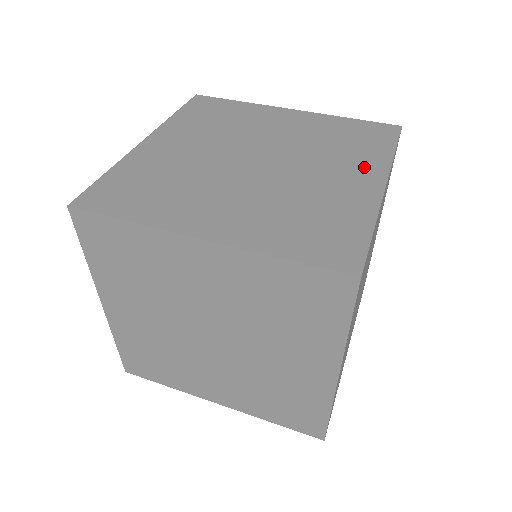
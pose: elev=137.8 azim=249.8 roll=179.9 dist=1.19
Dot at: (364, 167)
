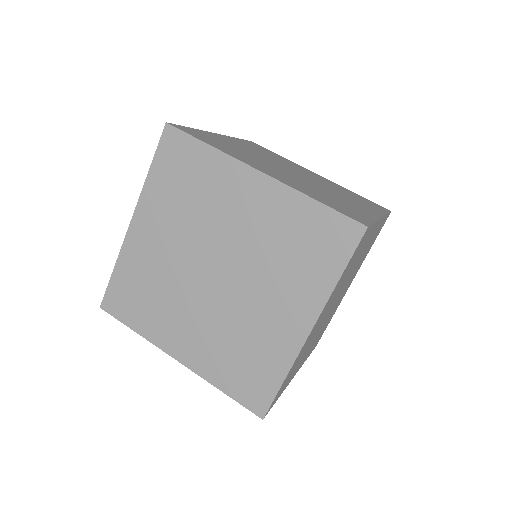
Dot at: (301, 301)
